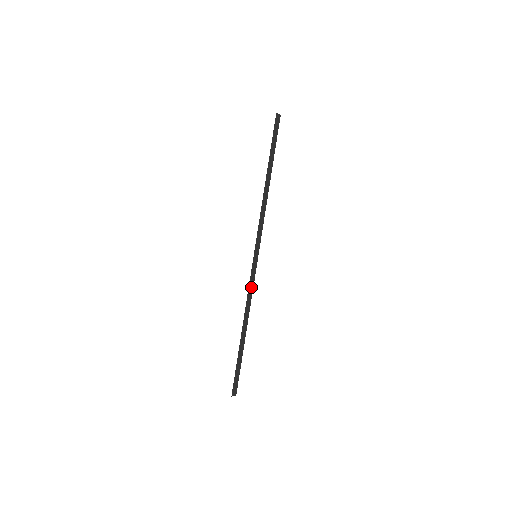
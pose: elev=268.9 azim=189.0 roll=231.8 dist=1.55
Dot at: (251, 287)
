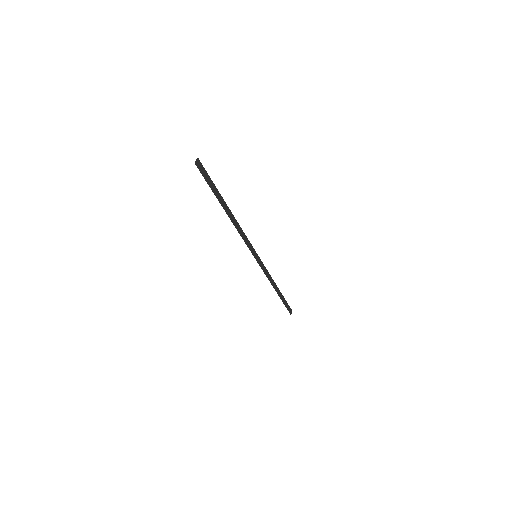
Dot at: (265, 271)
